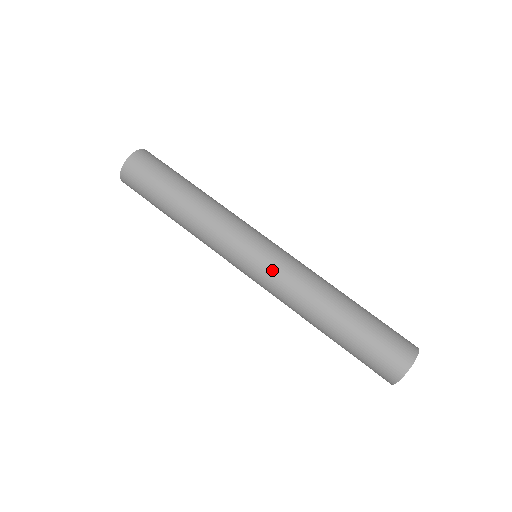
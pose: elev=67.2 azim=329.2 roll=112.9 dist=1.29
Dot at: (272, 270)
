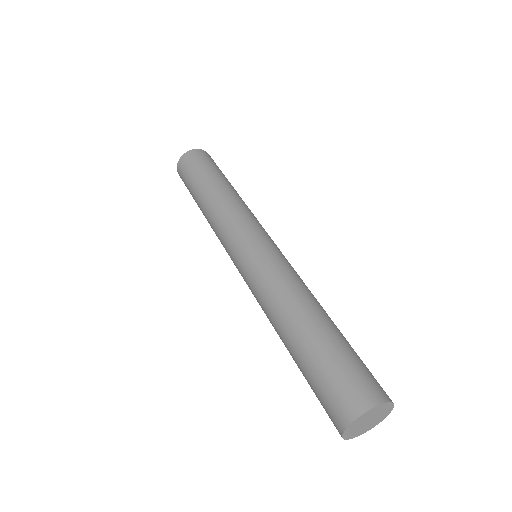
Dot at: (247, 284)
